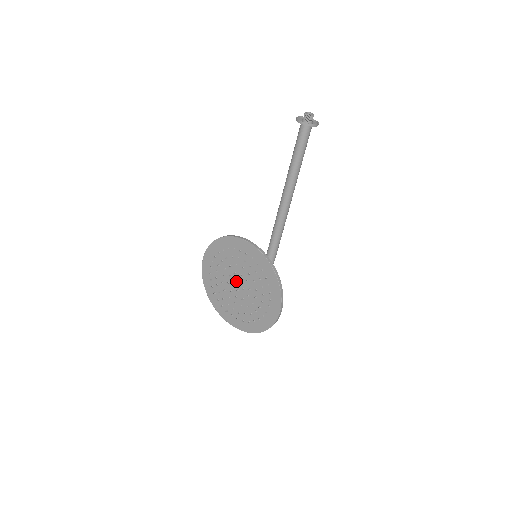
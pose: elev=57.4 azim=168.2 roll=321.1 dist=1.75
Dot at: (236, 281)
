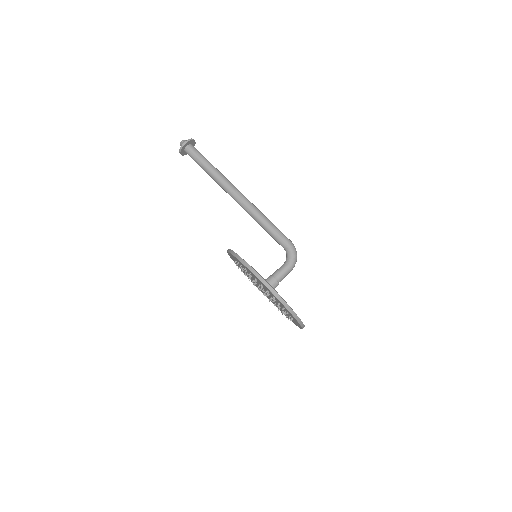
Dot at: (262, 289)
